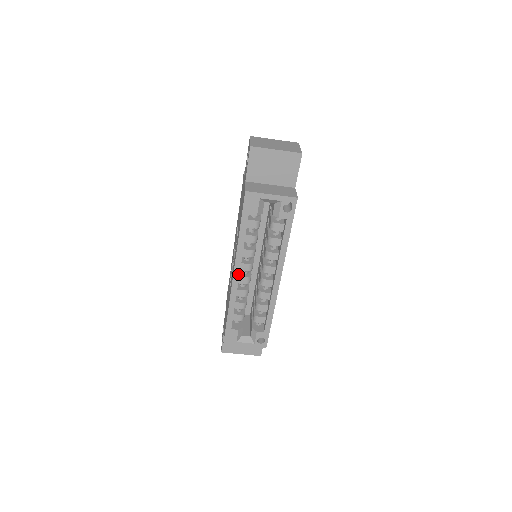
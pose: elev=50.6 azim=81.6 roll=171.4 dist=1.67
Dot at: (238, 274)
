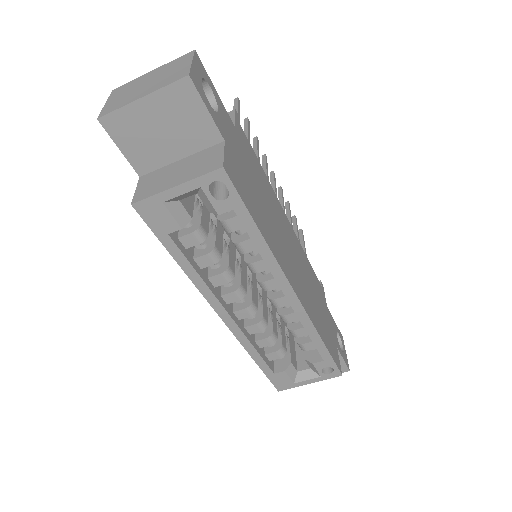
Dot at: (226, 313)
